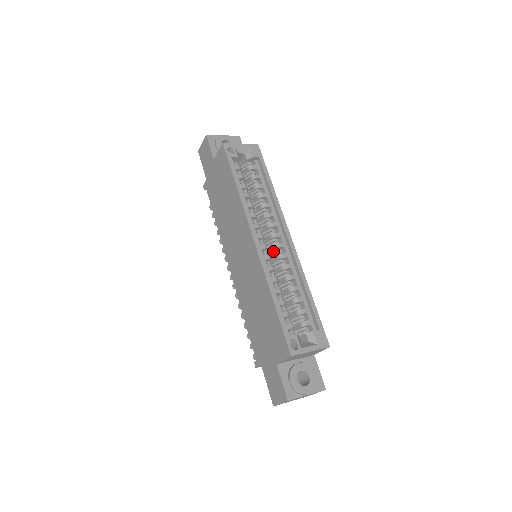
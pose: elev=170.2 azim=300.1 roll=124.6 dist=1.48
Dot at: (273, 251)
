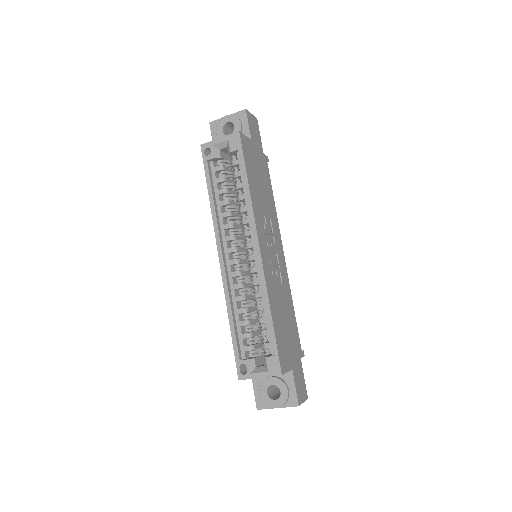
Dot at: (249, 262)
